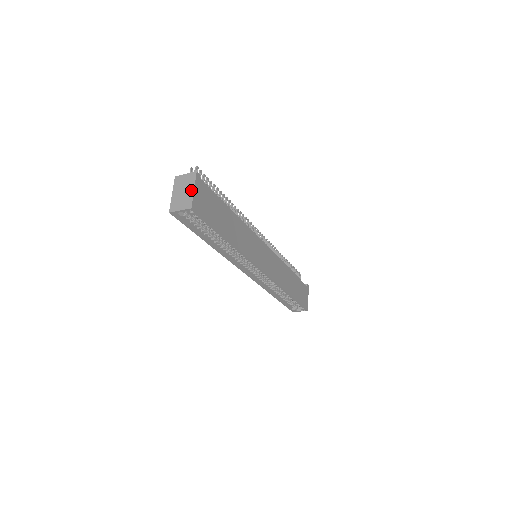
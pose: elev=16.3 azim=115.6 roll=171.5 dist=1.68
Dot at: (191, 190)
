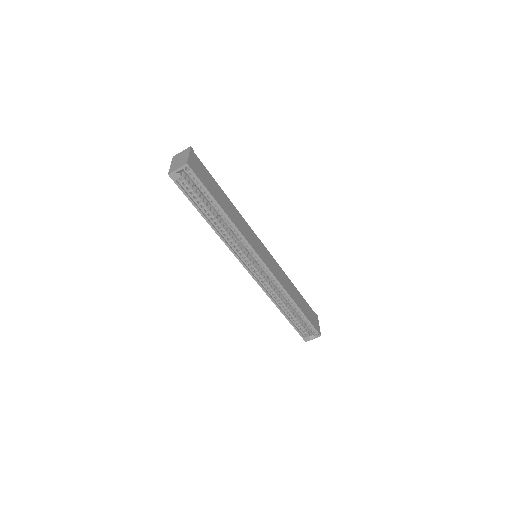
Dot at: (186, 156)
